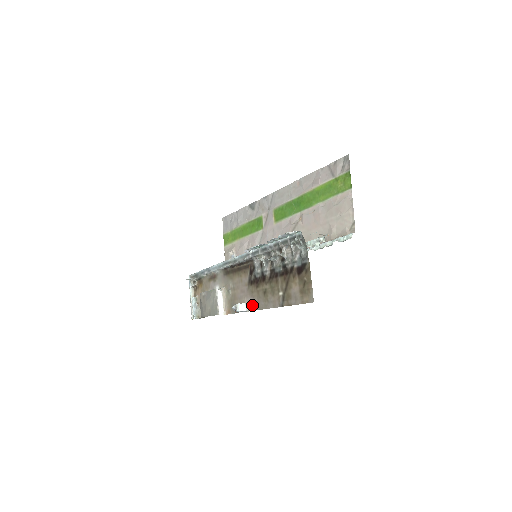
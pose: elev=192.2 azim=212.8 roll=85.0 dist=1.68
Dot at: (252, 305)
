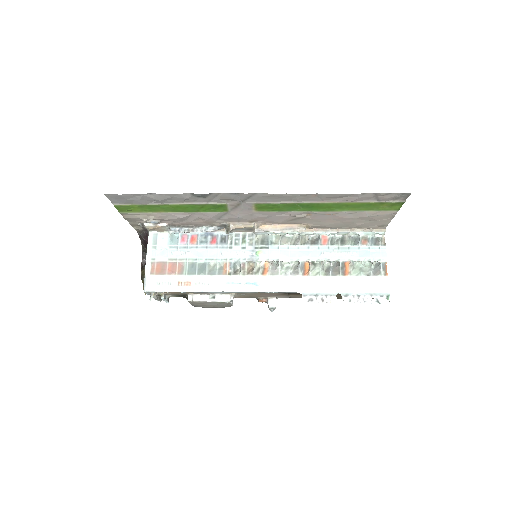
Dot at: occluded
